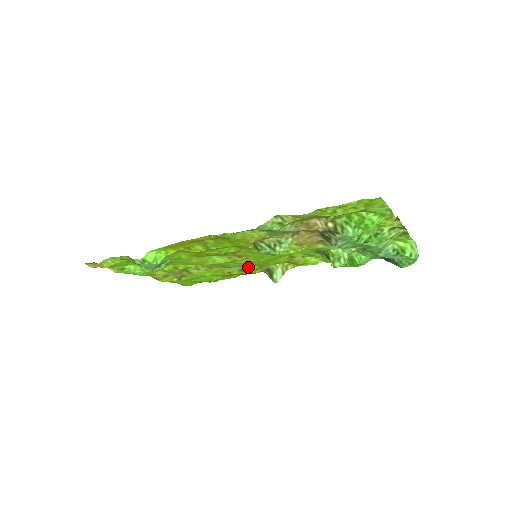
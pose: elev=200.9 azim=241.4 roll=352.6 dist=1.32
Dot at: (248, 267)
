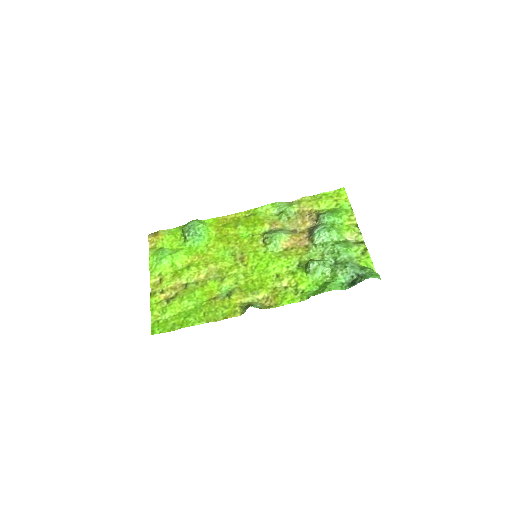
Dot at: (237, 289)
